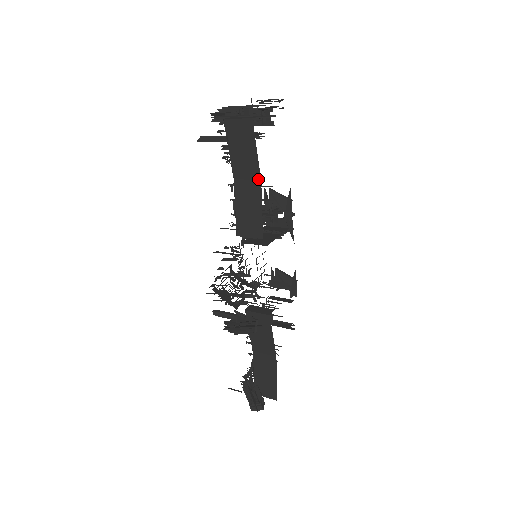
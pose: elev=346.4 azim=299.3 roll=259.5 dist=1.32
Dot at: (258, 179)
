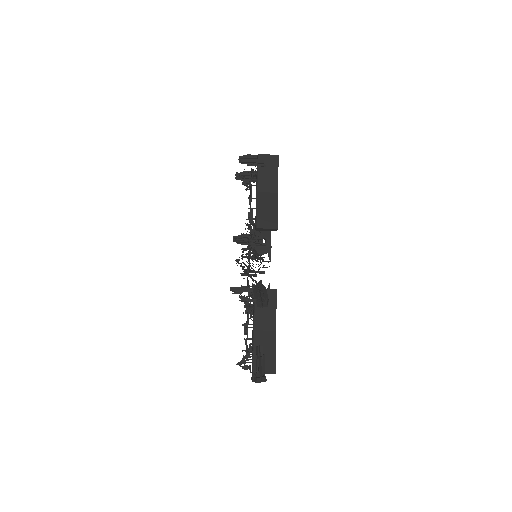
Dot at: (276, 192)
